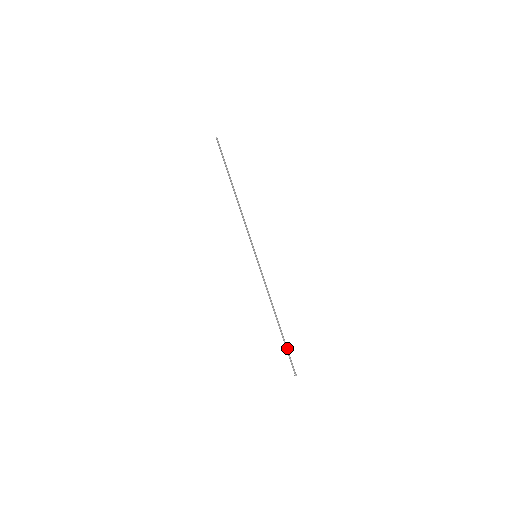
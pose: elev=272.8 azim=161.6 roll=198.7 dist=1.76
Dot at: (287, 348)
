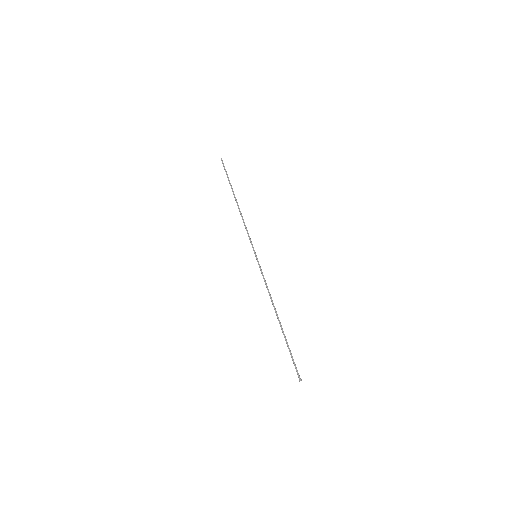
Dot at: (289, 349)
